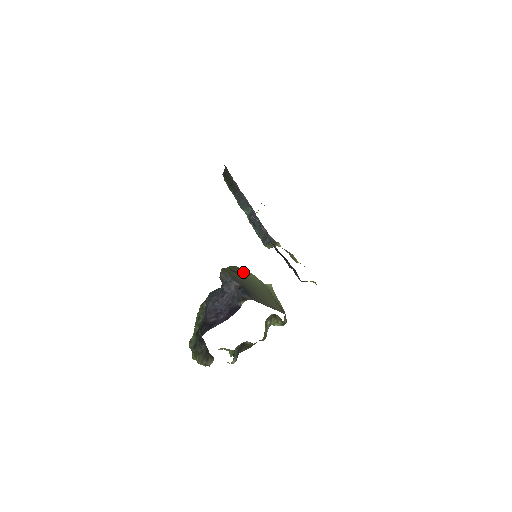
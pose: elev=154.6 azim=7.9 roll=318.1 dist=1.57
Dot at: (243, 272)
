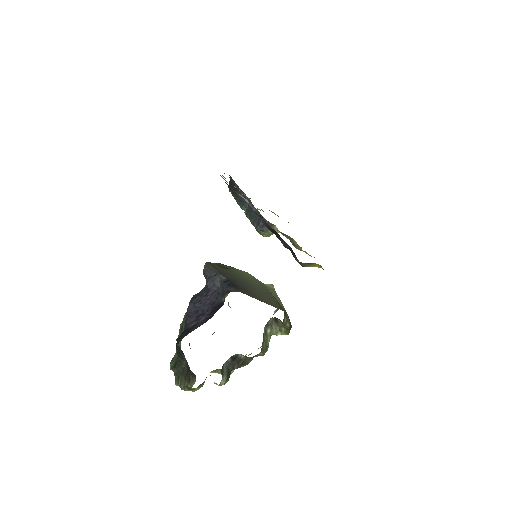
Dot at: (236, 270)
